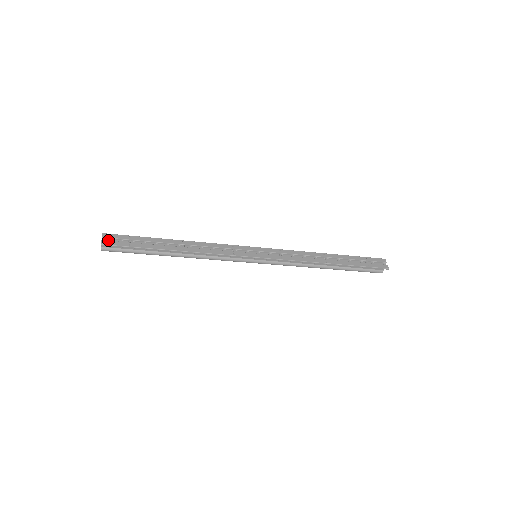
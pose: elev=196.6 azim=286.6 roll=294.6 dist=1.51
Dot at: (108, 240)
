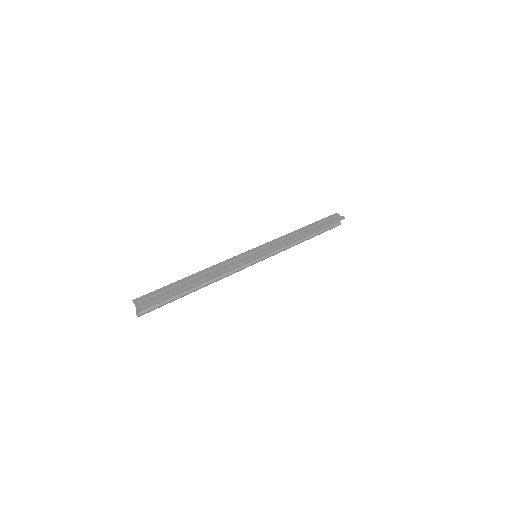
Dot at: (142, 303)
